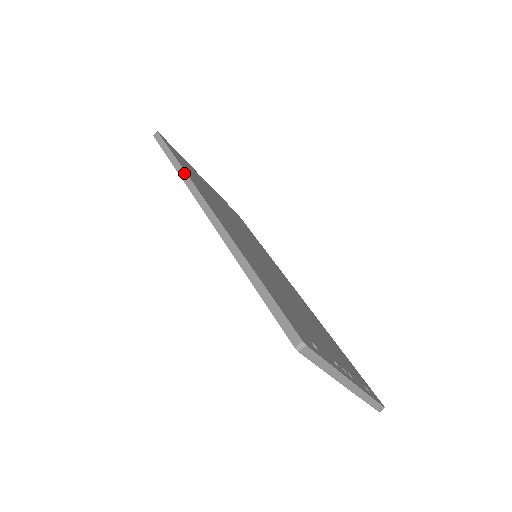
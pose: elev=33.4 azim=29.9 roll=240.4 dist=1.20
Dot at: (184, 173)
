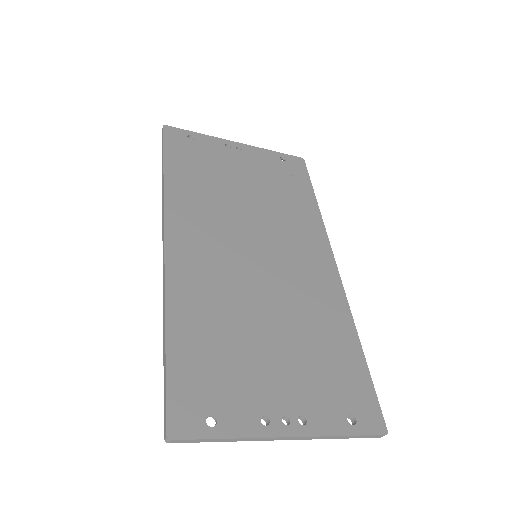
Dot at: (163, 191)
